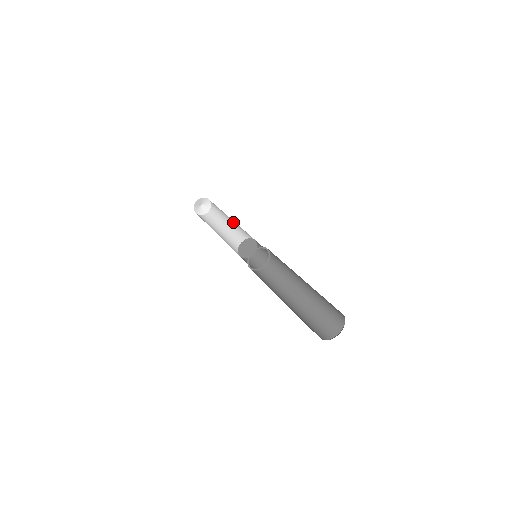
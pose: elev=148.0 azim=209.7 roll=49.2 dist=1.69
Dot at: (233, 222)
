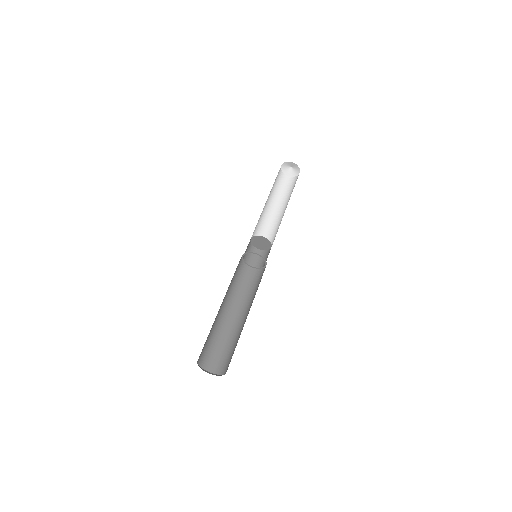
Dot at: occluded
